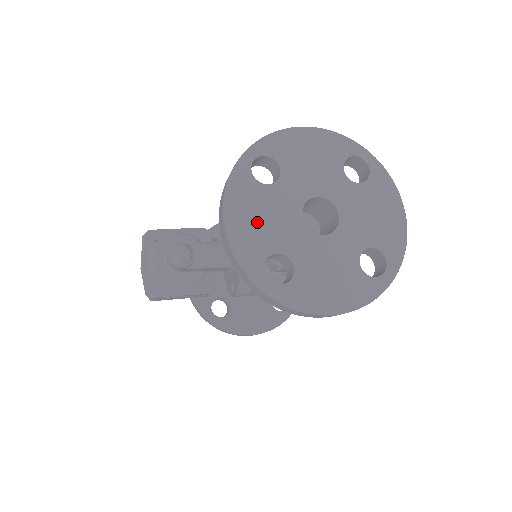
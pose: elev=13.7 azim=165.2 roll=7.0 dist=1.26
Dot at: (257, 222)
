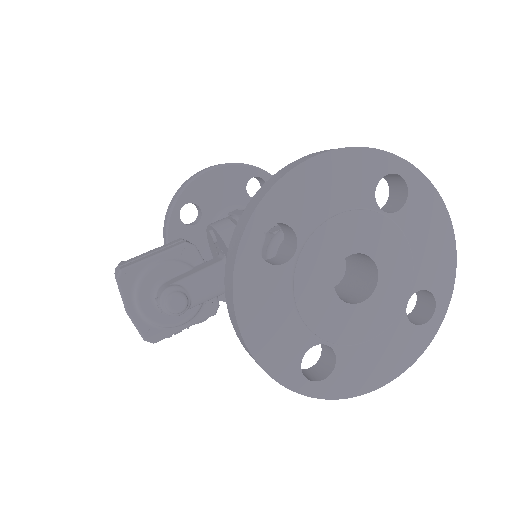
Dot at: (282, 319)
